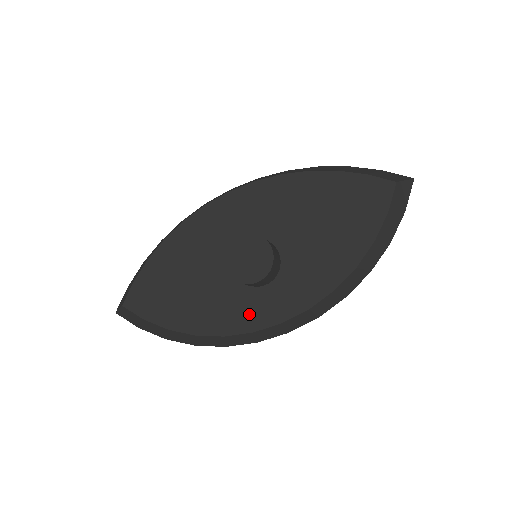
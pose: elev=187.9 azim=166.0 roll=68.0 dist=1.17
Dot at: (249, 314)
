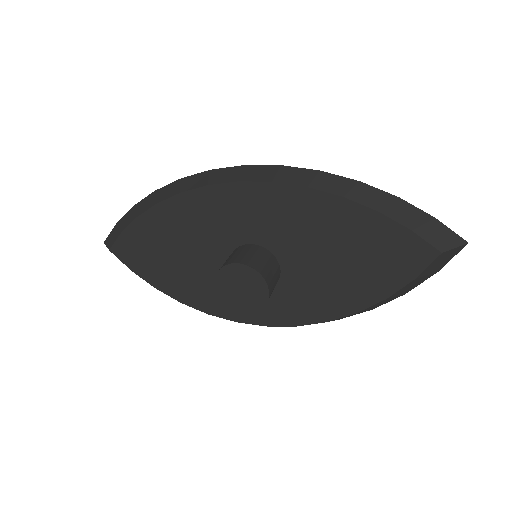
Dot at: occluded
